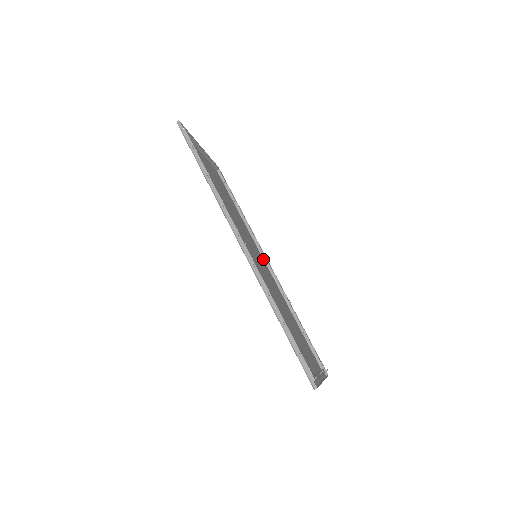
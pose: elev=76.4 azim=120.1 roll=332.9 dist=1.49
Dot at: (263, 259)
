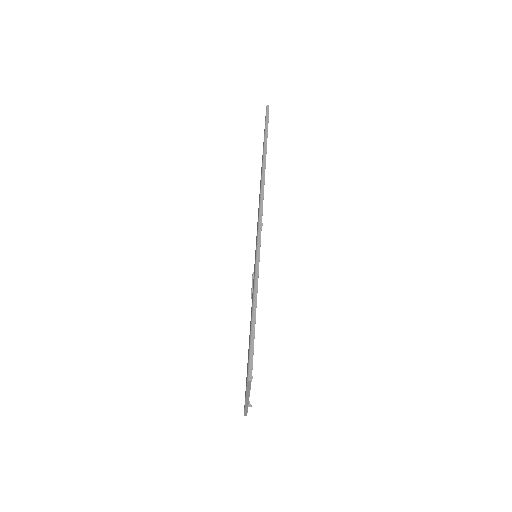
Dot at: occluded
